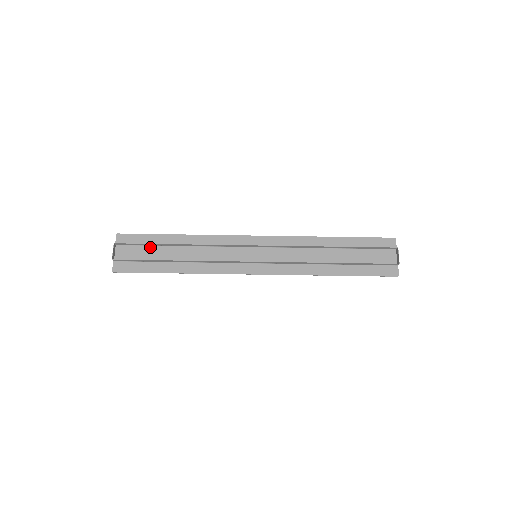
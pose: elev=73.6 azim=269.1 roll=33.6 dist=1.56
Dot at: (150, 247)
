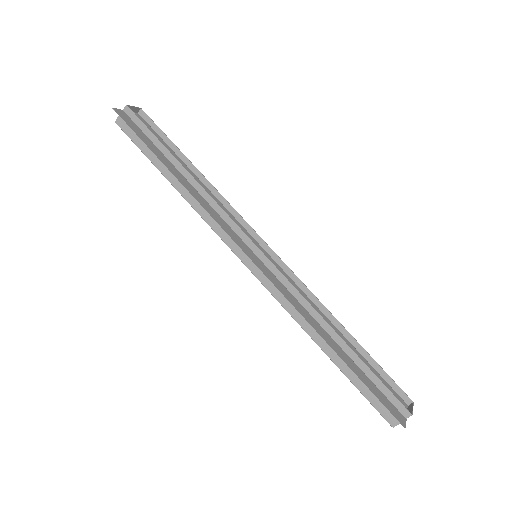
Dot at: (167, 145)
